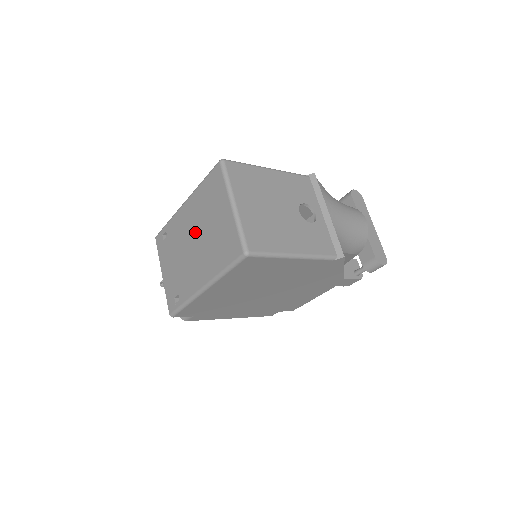
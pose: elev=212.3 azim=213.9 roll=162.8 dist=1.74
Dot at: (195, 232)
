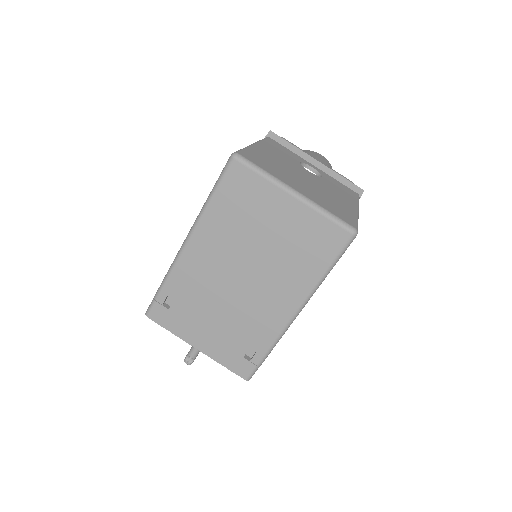
Dot at: (237, 263)
